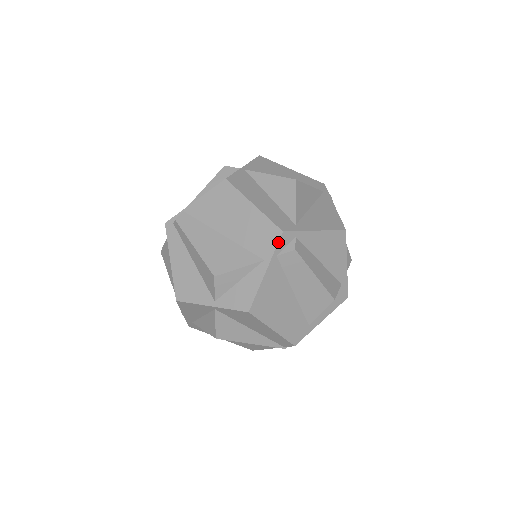
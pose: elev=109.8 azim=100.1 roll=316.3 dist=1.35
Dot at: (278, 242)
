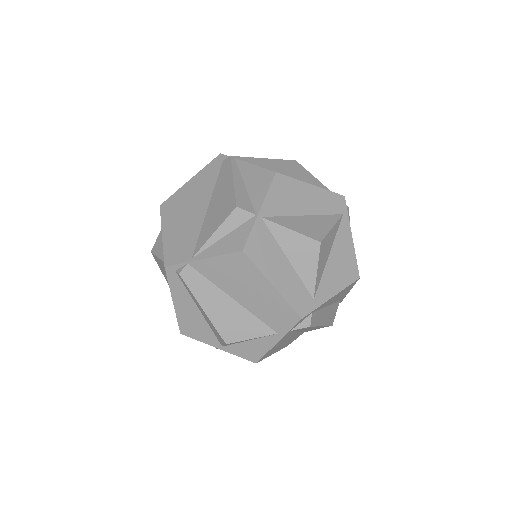
Dot at: (295, 325)
